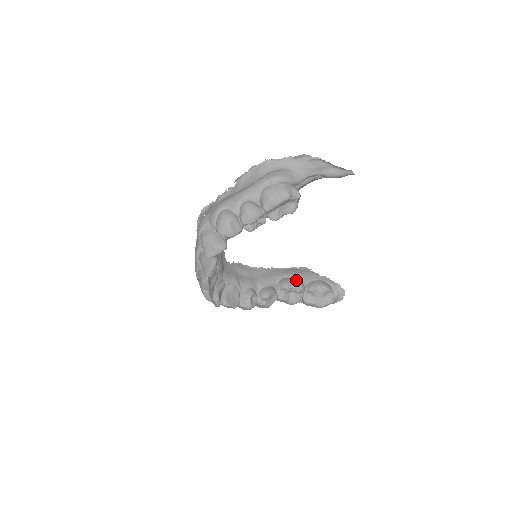
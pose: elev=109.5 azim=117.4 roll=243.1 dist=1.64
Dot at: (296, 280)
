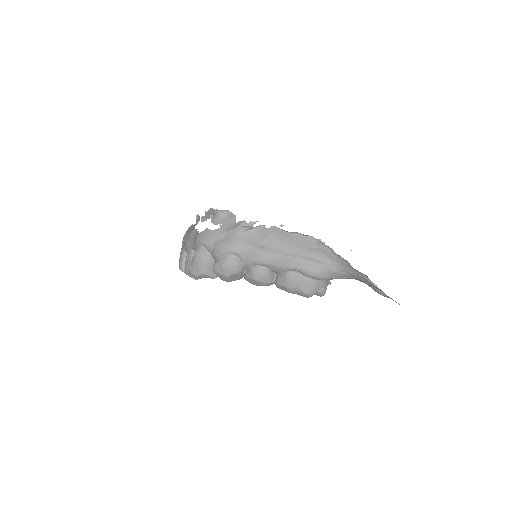
Dot at: occluded
